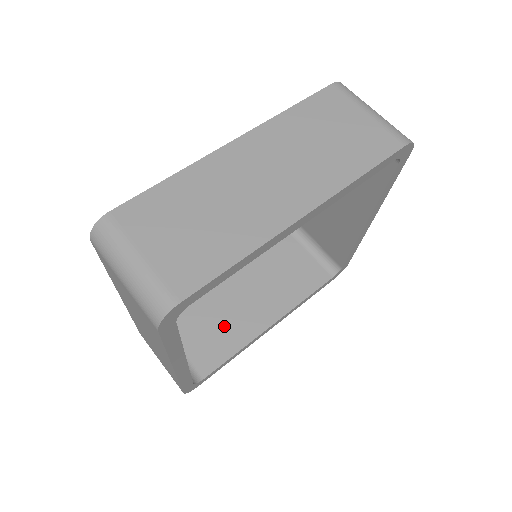
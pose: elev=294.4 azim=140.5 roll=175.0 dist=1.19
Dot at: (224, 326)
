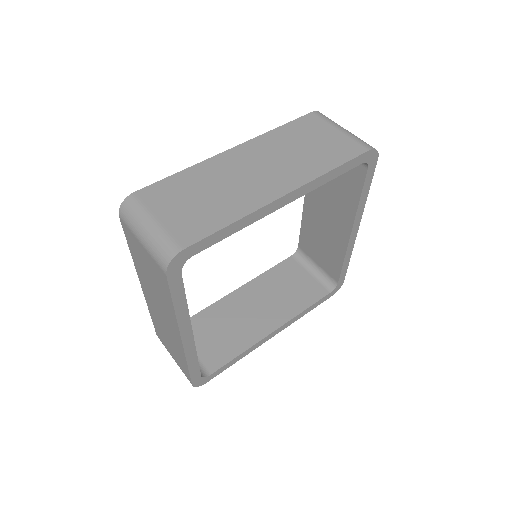
Dot at: (231, 331)
